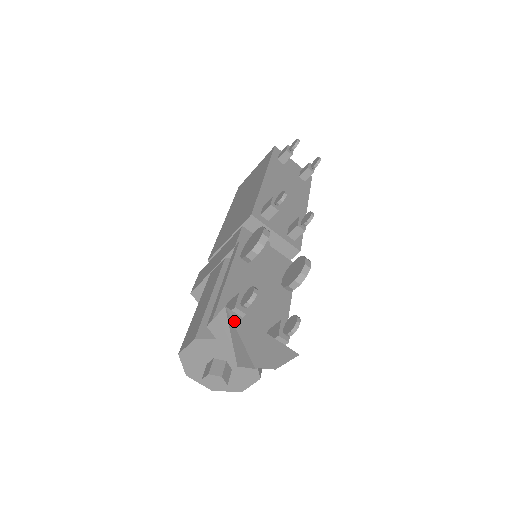
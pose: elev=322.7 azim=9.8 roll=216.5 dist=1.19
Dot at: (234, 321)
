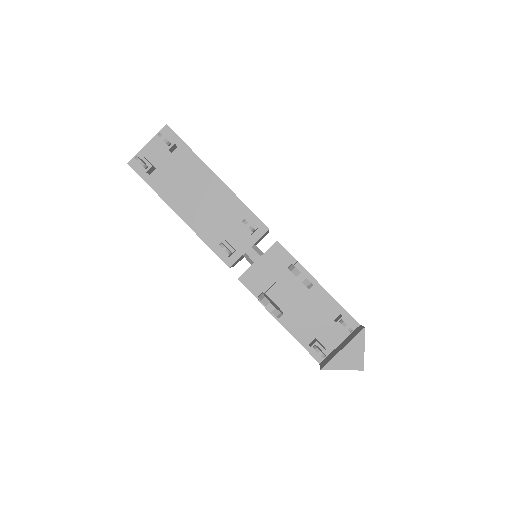
Dot at: (331, 369)
